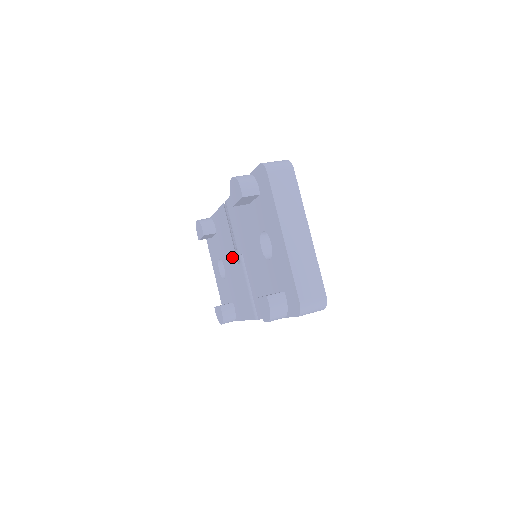
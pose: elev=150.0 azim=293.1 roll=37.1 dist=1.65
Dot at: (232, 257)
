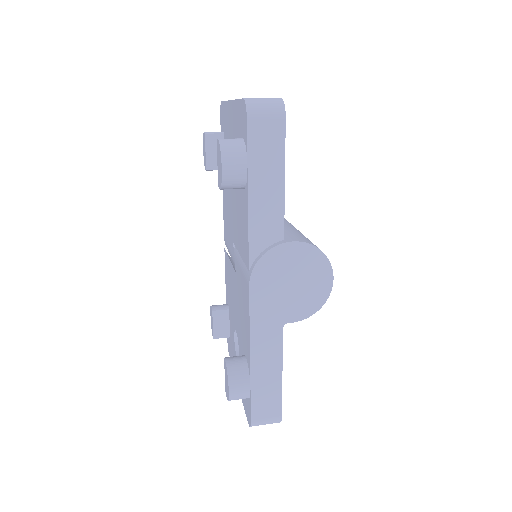
Dot at: (233, 284)
